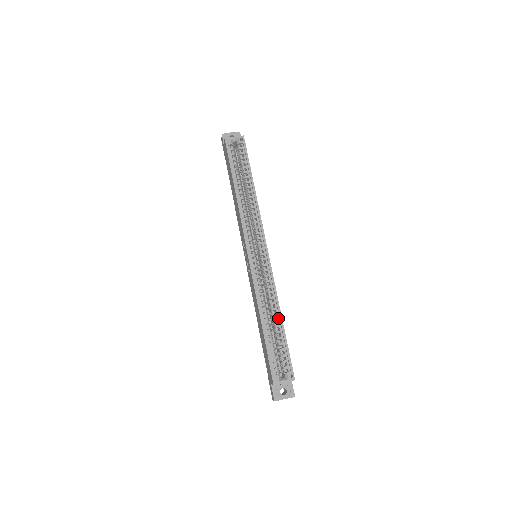
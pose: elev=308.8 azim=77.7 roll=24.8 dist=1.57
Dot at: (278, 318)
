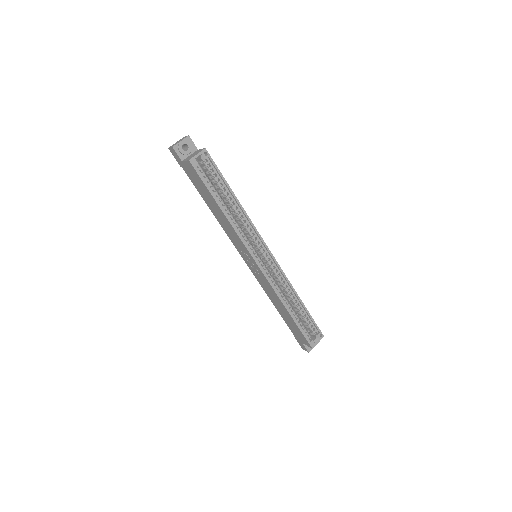
Dot at: (297, 301)
